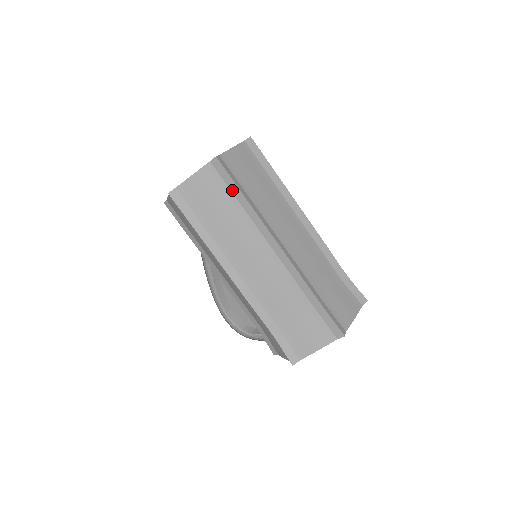
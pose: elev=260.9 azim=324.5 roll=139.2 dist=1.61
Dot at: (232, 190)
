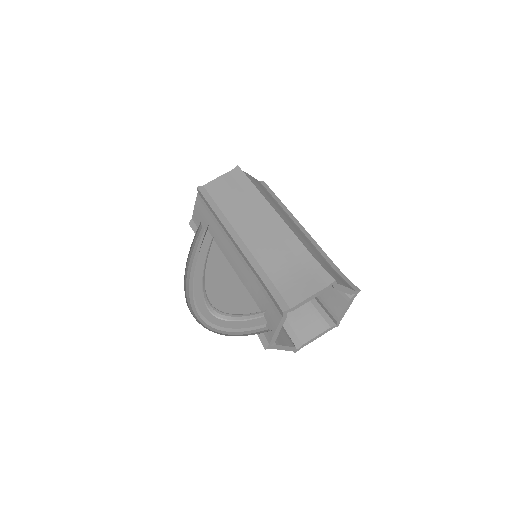
Dot at: (273, 196)
